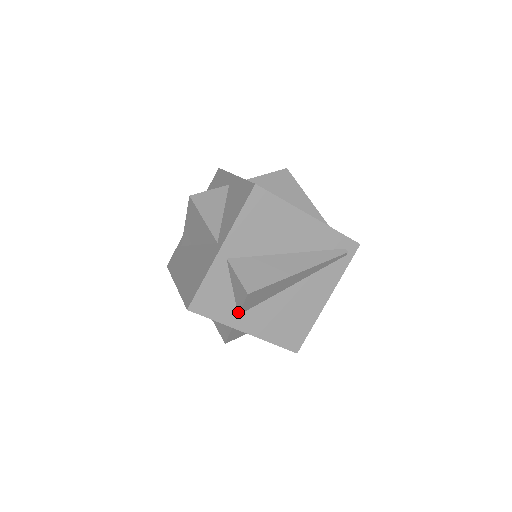
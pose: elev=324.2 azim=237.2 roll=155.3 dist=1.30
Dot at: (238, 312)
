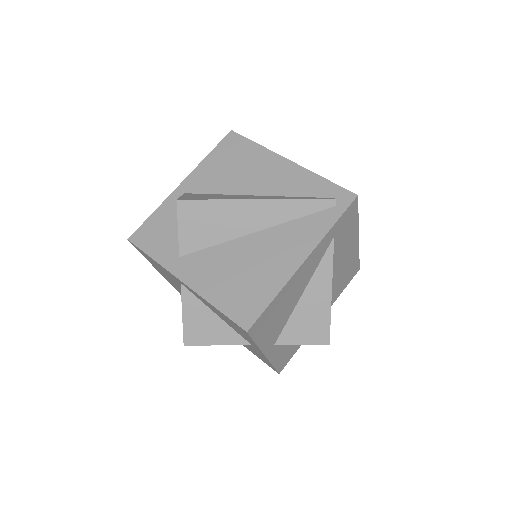
Dot at: (179, 251)
